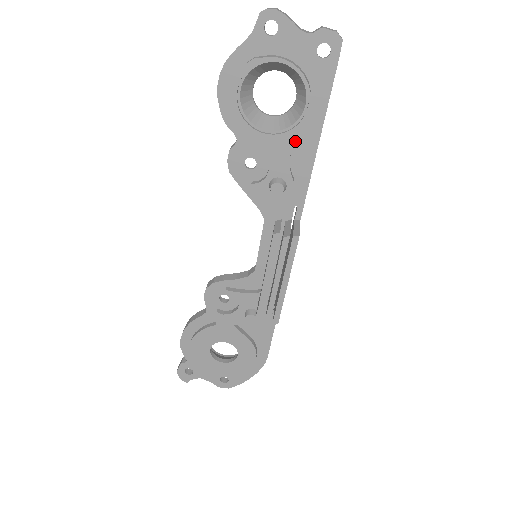
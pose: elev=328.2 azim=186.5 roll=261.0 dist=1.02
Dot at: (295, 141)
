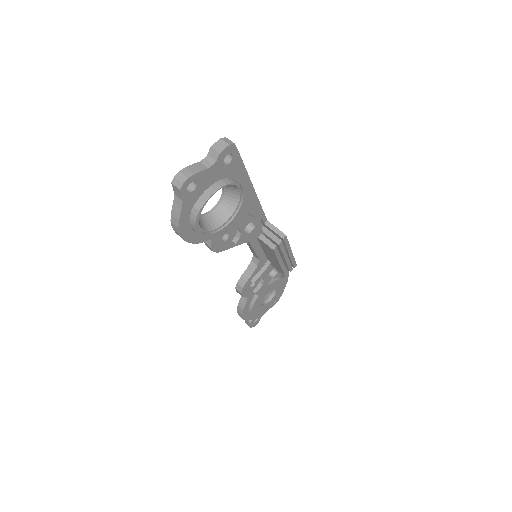
Dot at: (245, 206)
